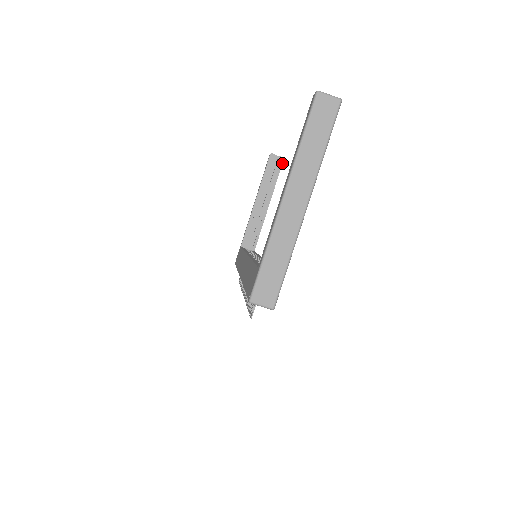
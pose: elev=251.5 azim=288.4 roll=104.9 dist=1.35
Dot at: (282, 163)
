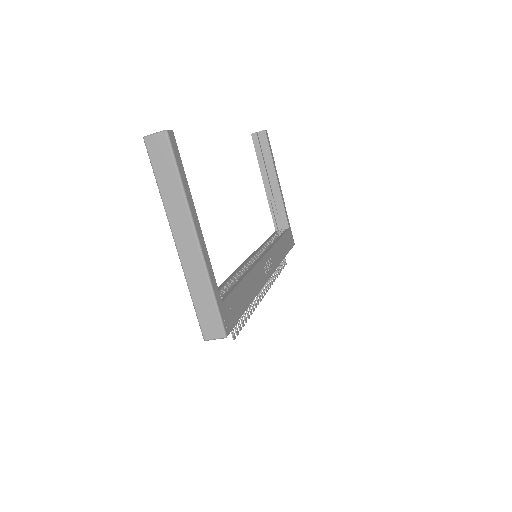
Dot at: (266, 136)
